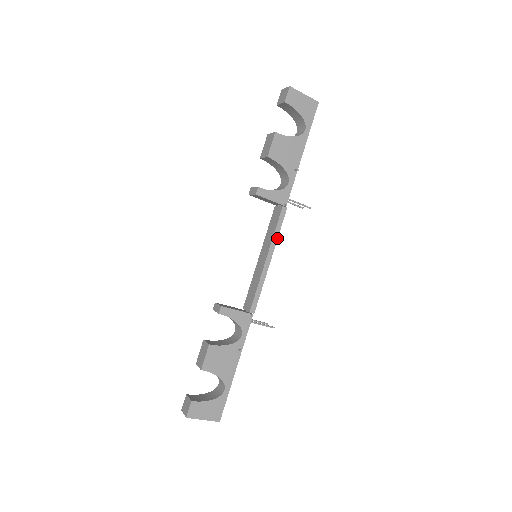
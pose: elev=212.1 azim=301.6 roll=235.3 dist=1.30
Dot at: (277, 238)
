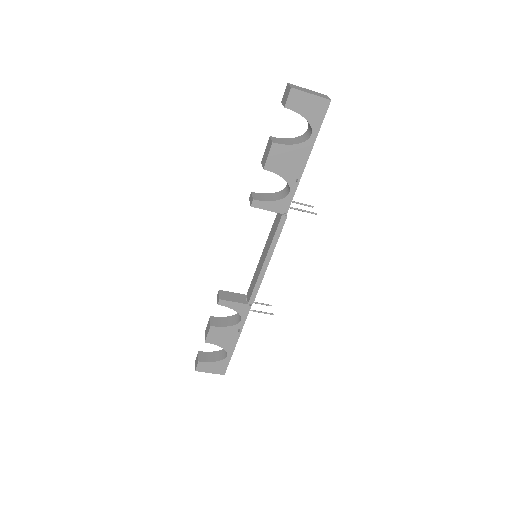
Dot at: occluded
